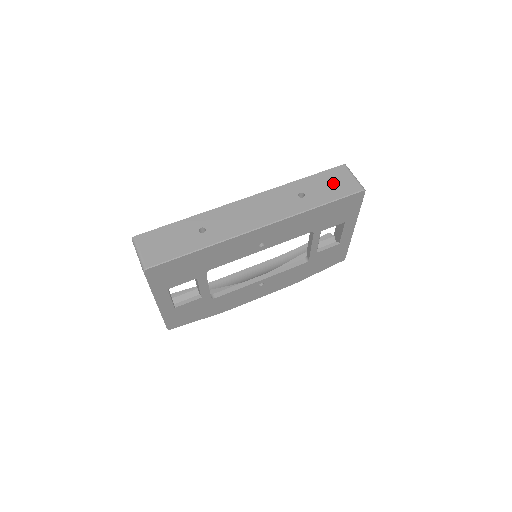
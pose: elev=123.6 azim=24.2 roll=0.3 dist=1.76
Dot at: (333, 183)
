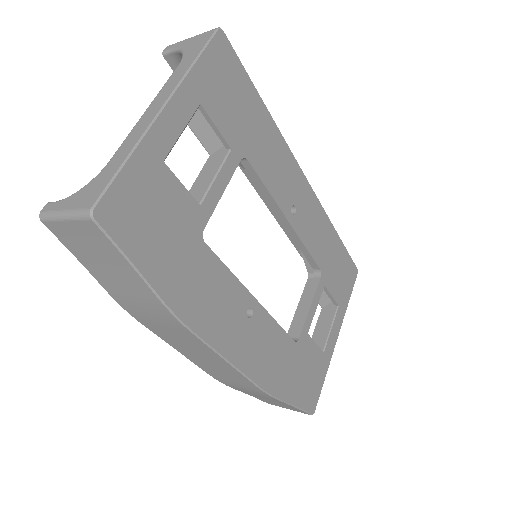
Dot at: occluded
